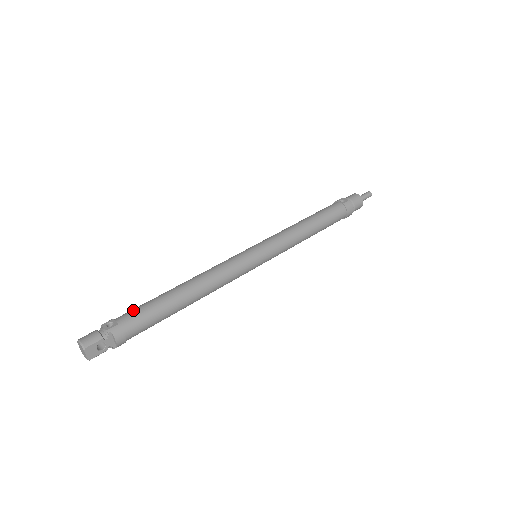
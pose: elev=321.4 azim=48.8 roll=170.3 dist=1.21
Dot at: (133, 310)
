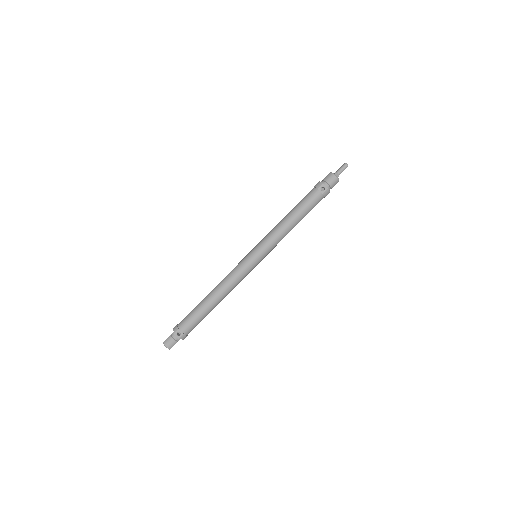
Dot at: (188, 322)
